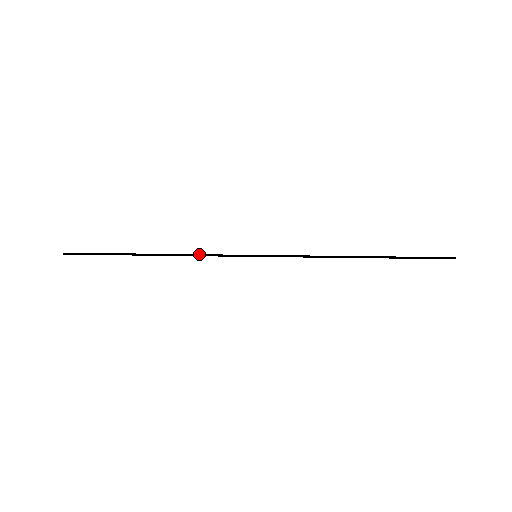
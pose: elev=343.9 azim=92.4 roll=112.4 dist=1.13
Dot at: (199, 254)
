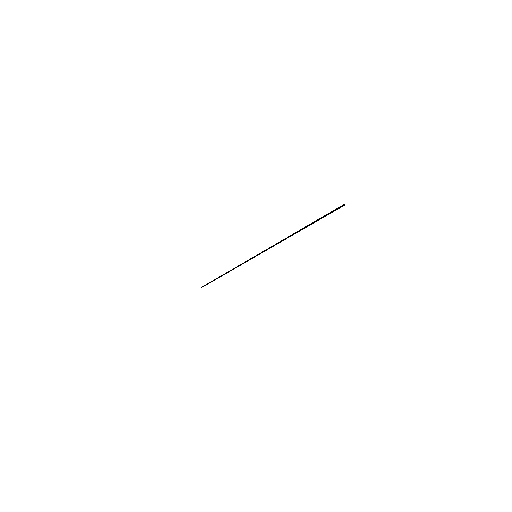
Dot at: (237, 266)
